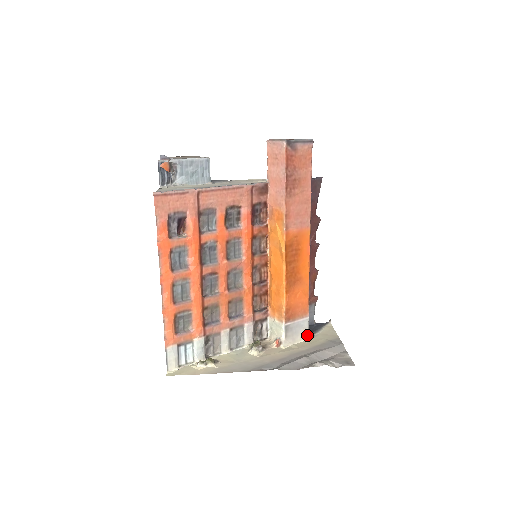
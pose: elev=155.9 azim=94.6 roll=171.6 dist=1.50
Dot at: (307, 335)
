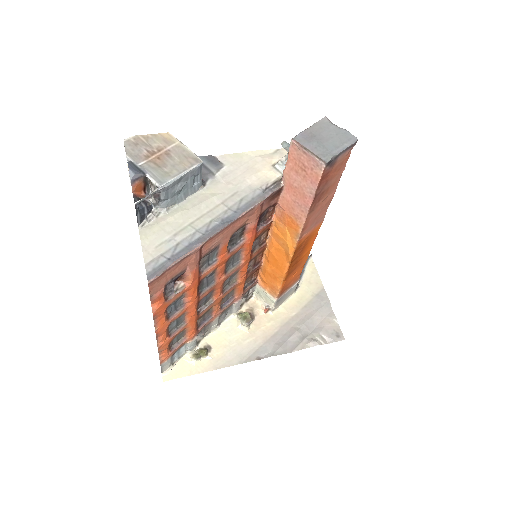
Dot at: (294, 291)
